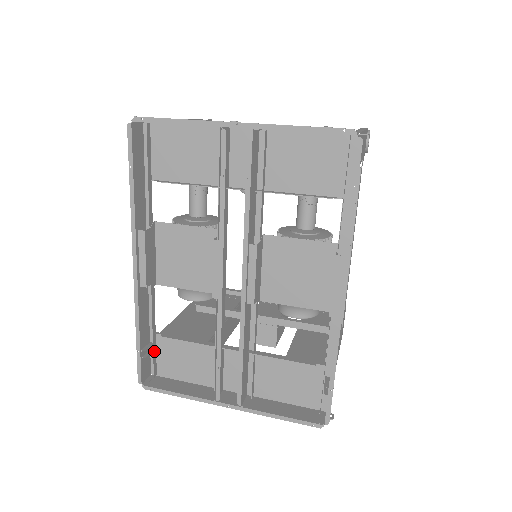
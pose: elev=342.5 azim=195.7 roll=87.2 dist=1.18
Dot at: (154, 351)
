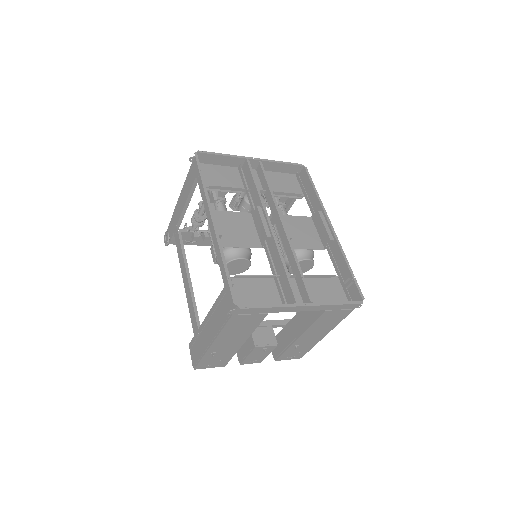
Dot at: occluded
